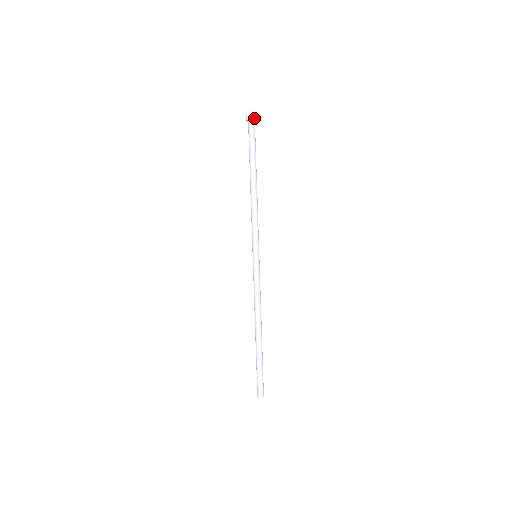
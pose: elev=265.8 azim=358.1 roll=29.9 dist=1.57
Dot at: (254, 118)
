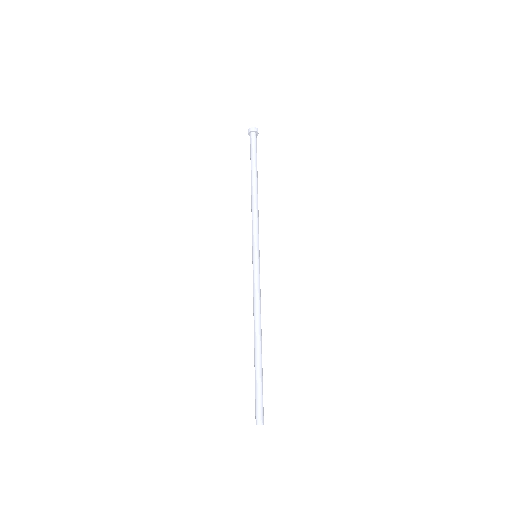
Dot at: (257, 131)
